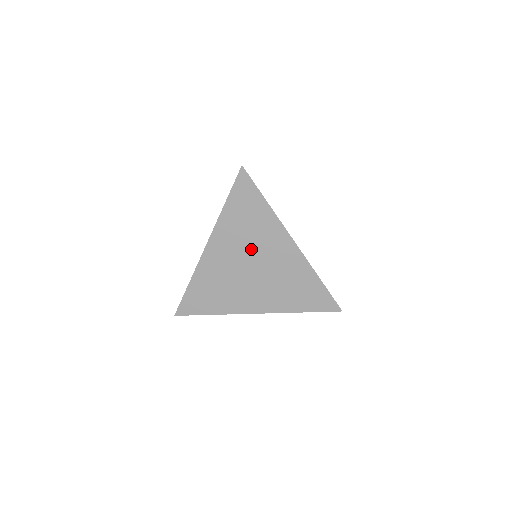
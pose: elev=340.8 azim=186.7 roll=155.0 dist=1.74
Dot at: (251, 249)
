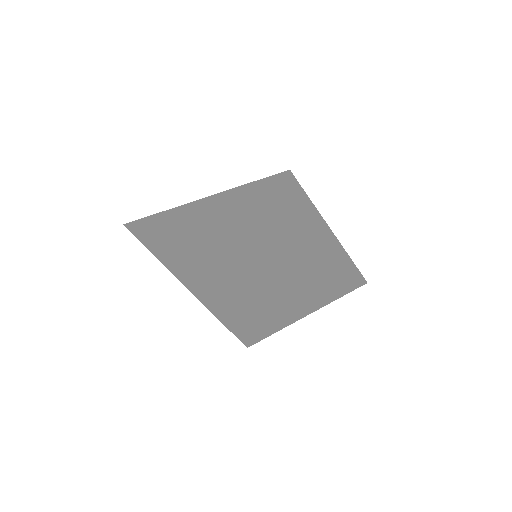
Dot at: (221, 279)
